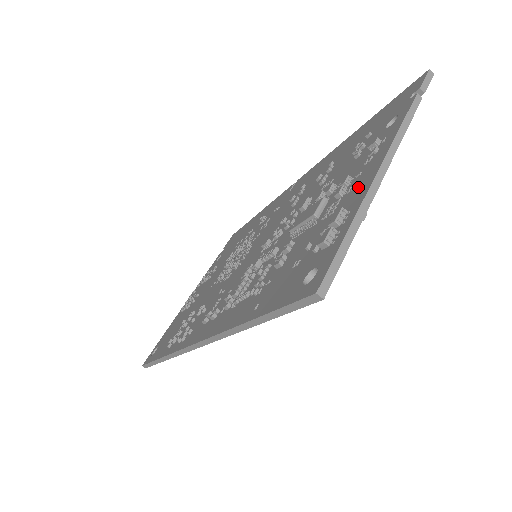
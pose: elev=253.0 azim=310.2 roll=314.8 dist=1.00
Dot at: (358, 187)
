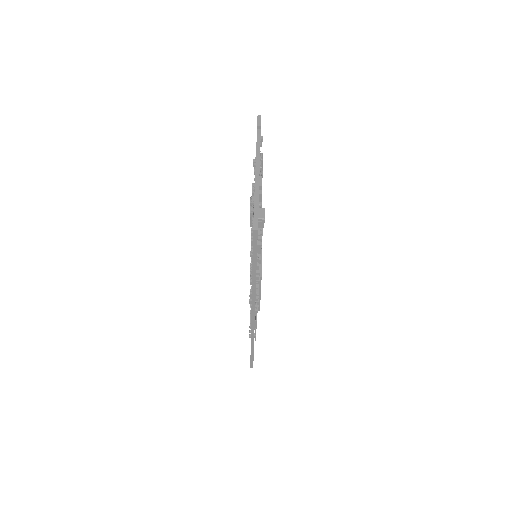
Dot at: occluded
